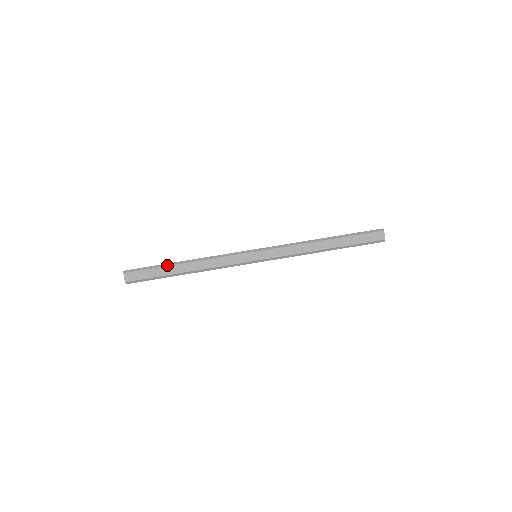
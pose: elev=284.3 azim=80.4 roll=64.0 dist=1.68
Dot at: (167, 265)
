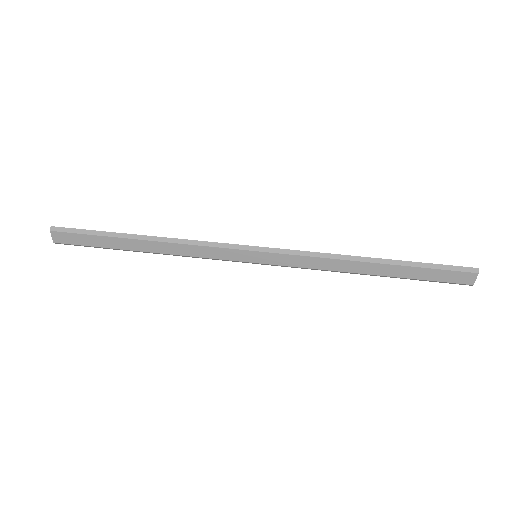
Dot at: (116, 236)
